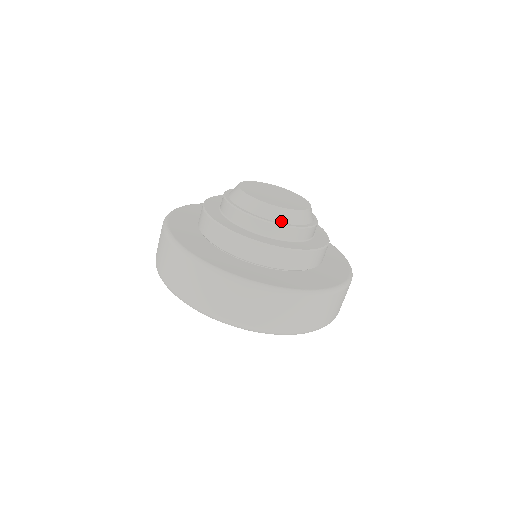
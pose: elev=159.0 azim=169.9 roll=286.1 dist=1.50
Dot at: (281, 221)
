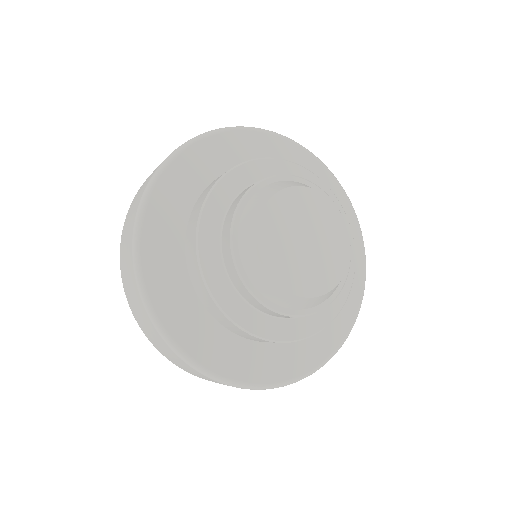
Dot at: (253, 280)
